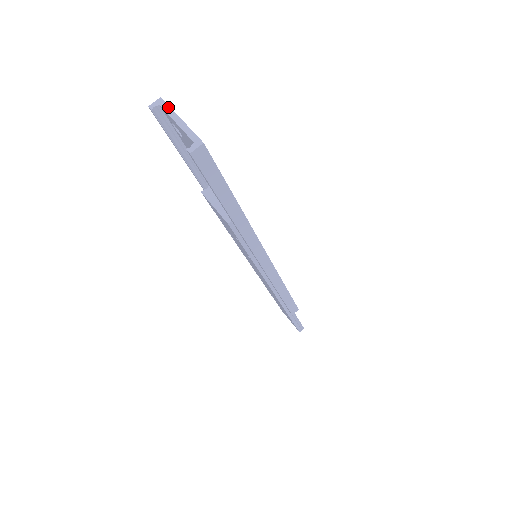
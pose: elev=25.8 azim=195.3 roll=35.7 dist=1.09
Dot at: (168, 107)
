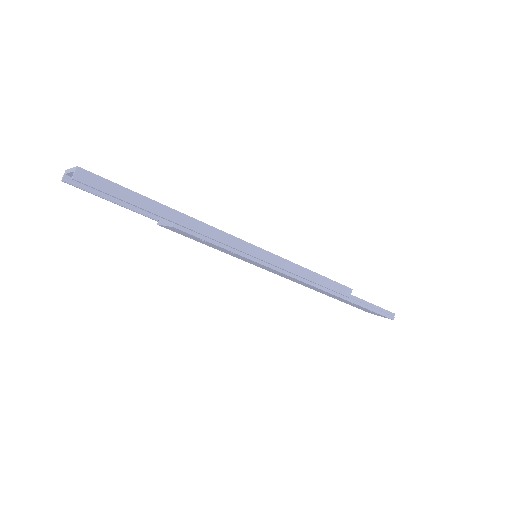
Dot at: (67, 170)
